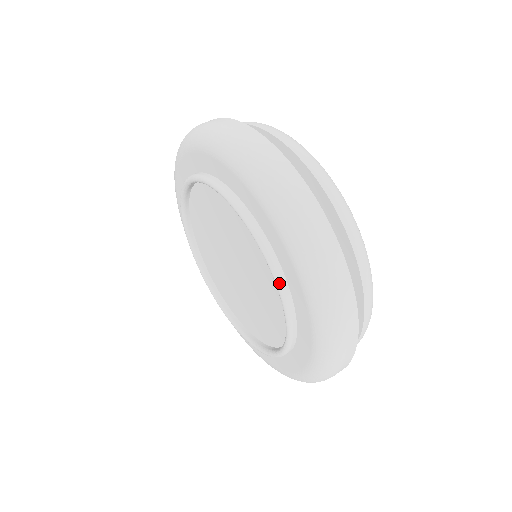
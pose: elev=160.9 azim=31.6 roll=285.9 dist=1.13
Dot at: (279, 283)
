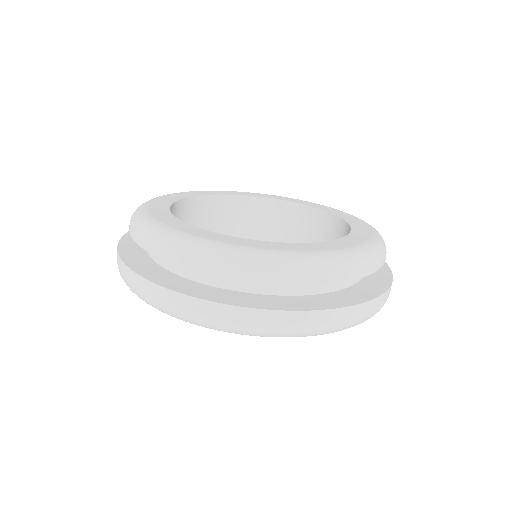
Dot at: occluded
